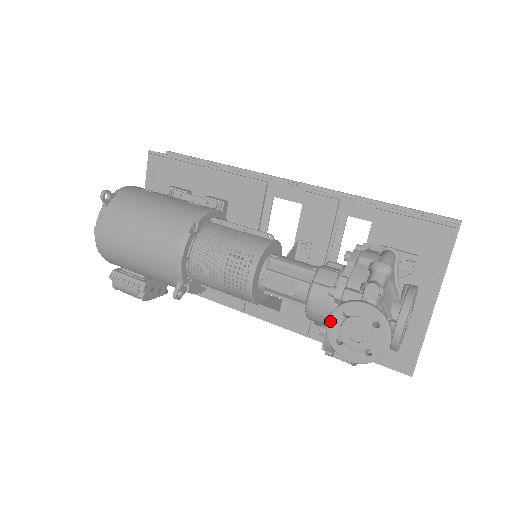
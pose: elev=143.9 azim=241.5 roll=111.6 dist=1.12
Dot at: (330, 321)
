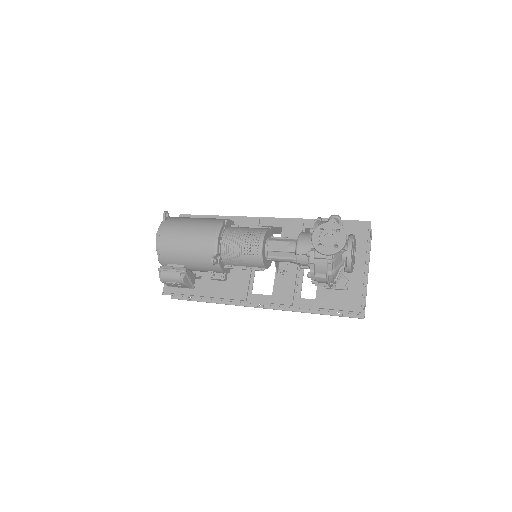
Dot at: (313, 236)
